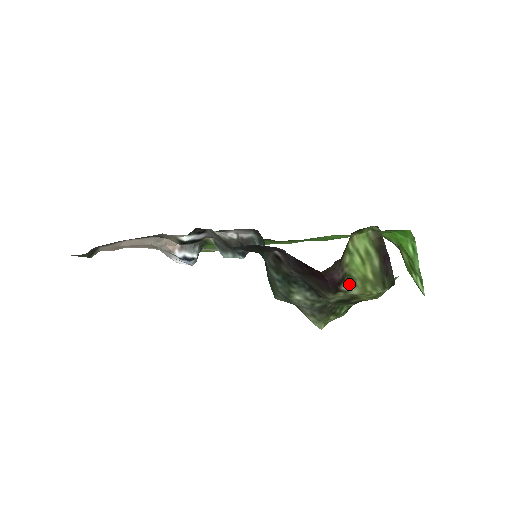
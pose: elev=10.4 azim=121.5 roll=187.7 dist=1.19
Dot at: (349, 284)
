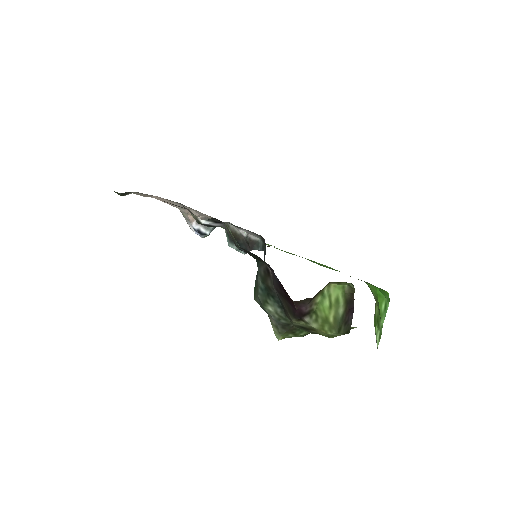
Dot at: (312, 318)
